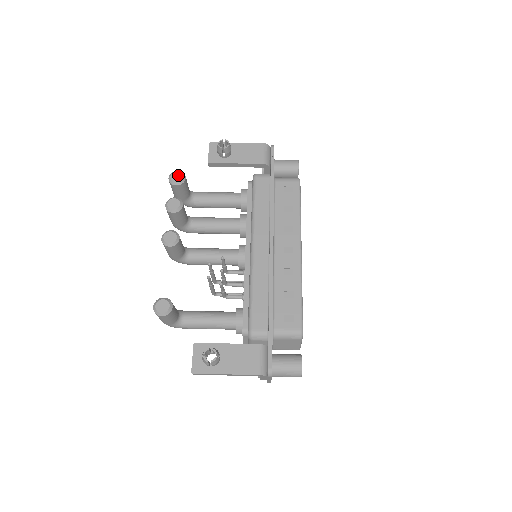
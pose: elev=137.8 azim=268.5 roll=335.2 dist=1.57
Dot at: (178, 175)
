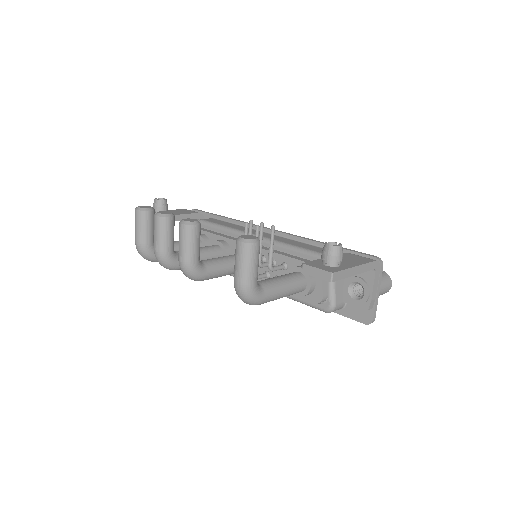
Dot at: (145, 206)
